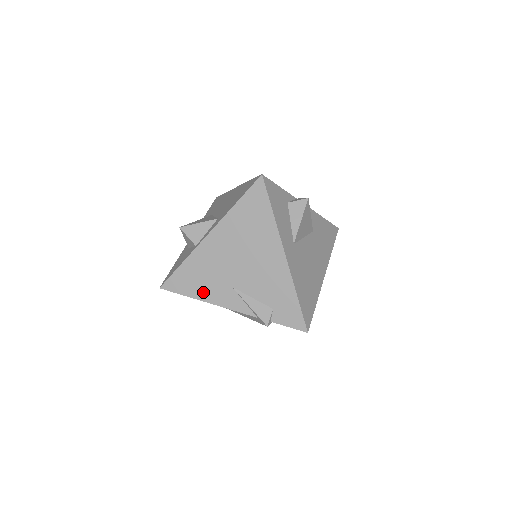
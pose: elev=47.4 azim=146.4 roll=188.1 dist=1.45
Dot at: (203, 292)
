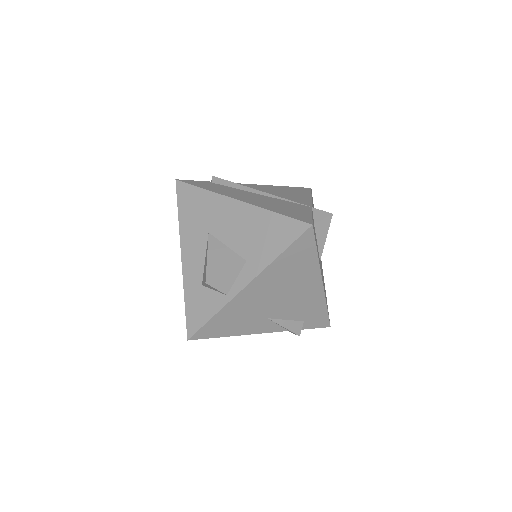
Dot at: (237, 330)
